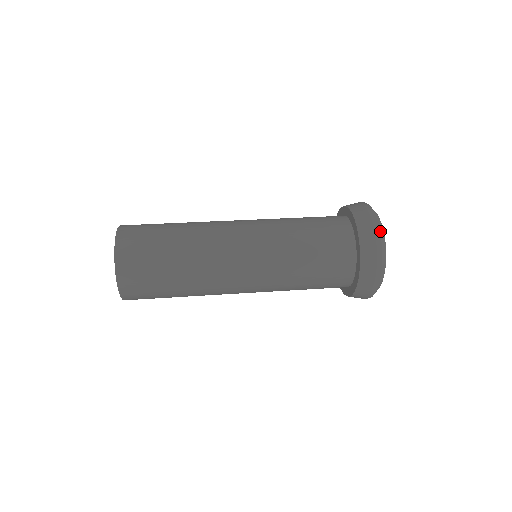
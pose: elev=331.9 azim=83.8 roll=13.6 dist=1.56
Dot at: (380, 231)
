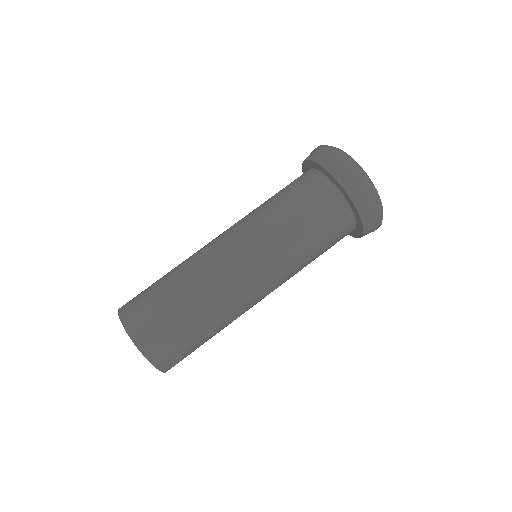
Dot at: (366, 180)
